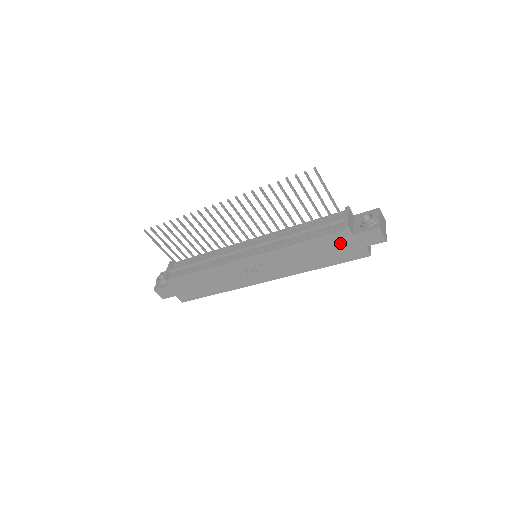
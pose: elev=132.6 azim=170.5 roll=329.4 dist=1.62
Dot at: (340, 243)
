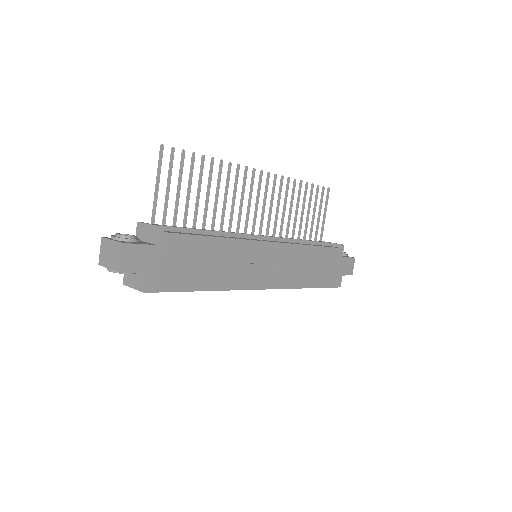
Dot at: (333, 262)
